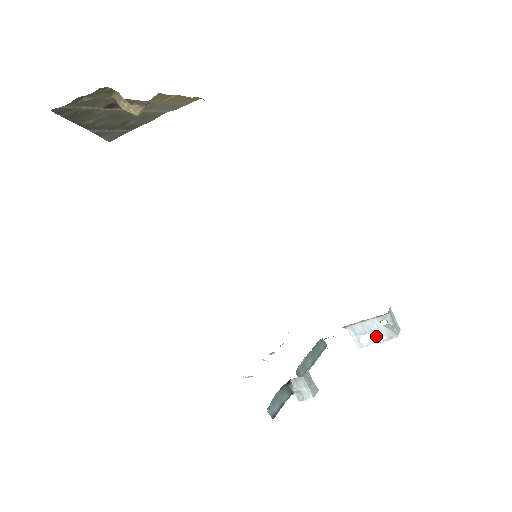
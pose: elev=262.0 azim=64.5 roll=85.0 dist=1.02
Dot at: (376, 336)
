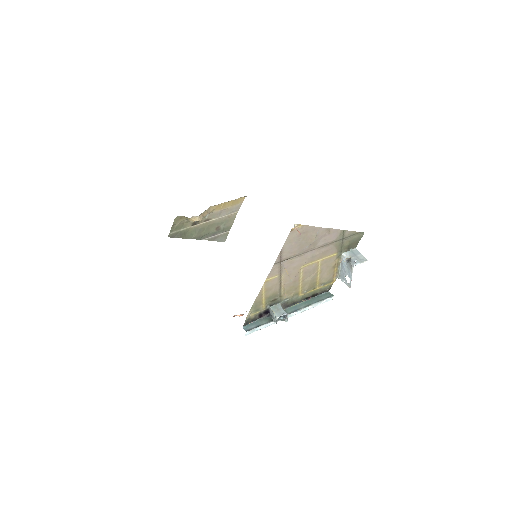
Dot at: (349, 272)
